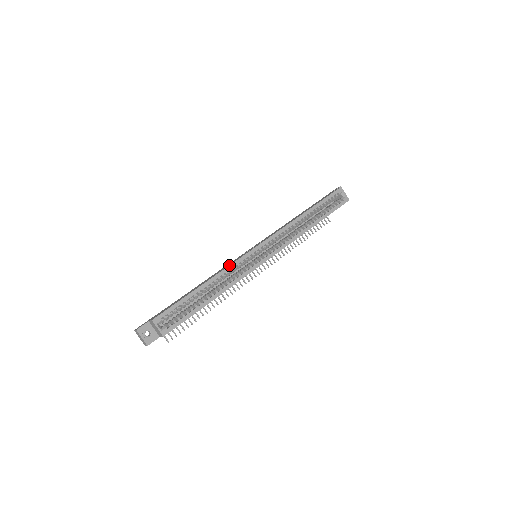
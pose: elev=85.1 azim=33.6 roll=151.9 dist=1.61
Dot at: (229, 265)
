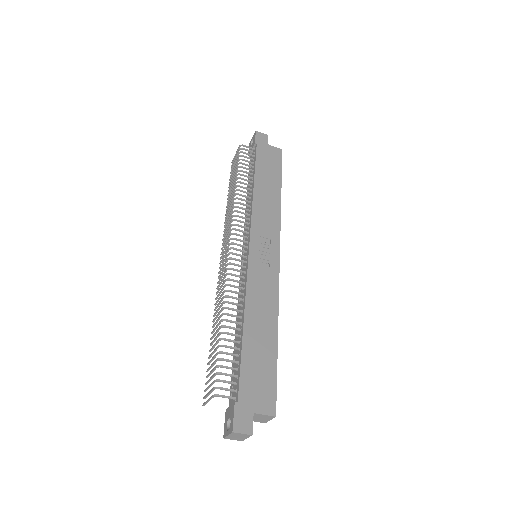
Dot at: occluded
